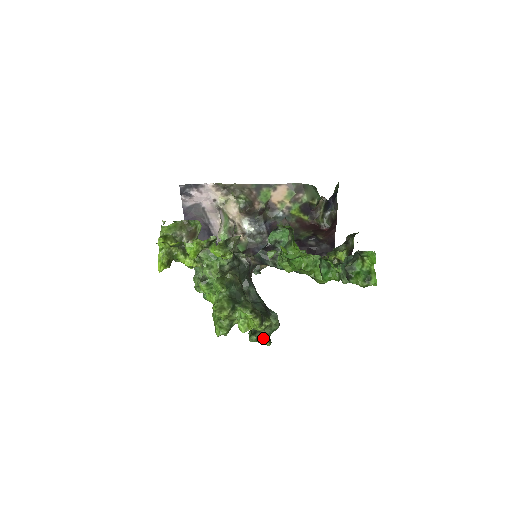
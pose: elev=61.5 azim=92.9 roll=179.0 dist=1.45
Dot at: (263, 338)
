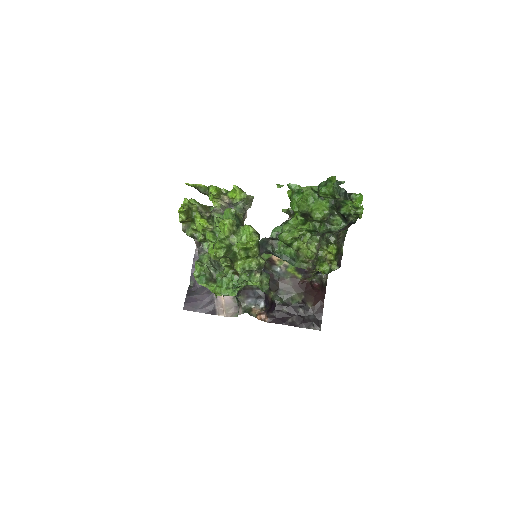
Dot at: (253, 284)
